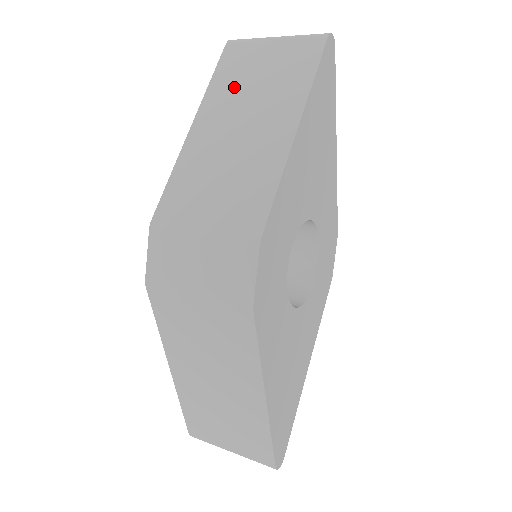
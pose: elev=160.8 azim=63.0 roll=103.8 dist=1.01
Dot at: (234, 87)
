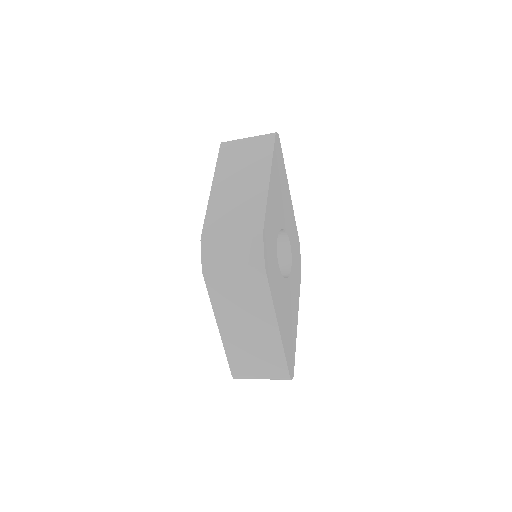
Dot at: (231, 165)
